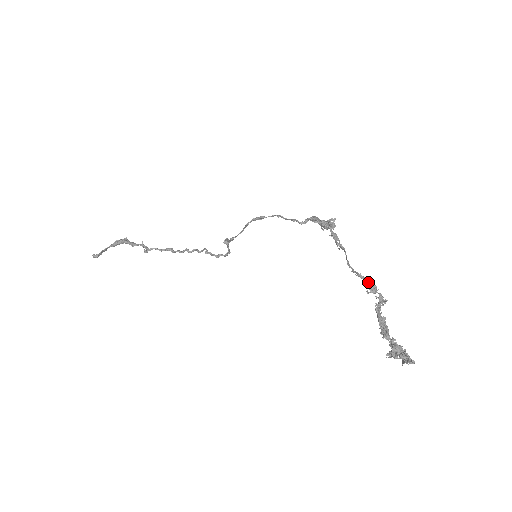
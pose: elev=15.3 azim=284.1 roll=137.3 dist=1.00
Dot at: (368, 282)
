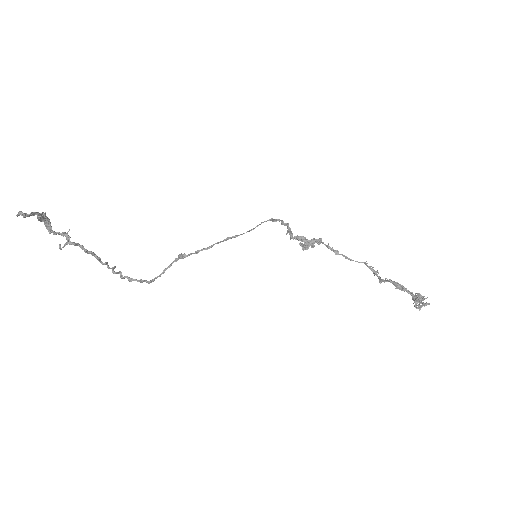
Dot at: occluded
